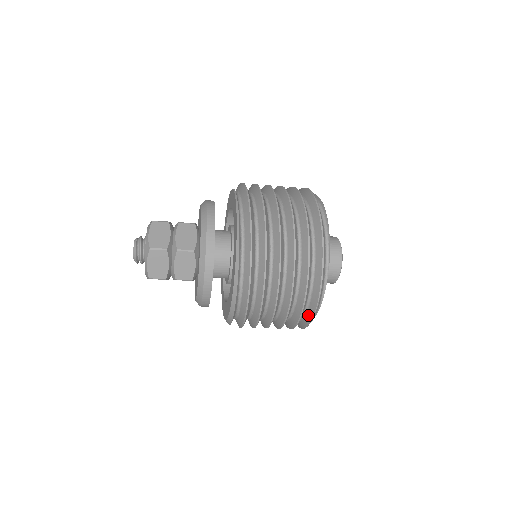
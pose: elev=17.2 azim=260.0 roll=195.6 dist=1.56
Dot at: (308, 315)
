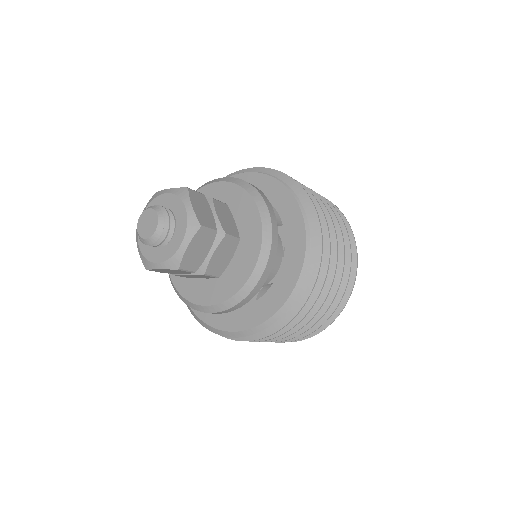
Dot at: occluded
